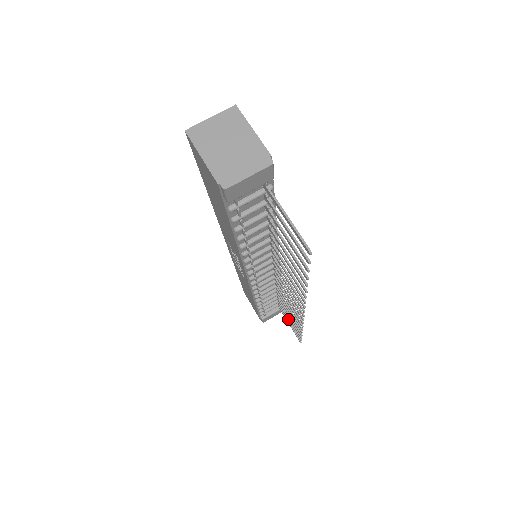
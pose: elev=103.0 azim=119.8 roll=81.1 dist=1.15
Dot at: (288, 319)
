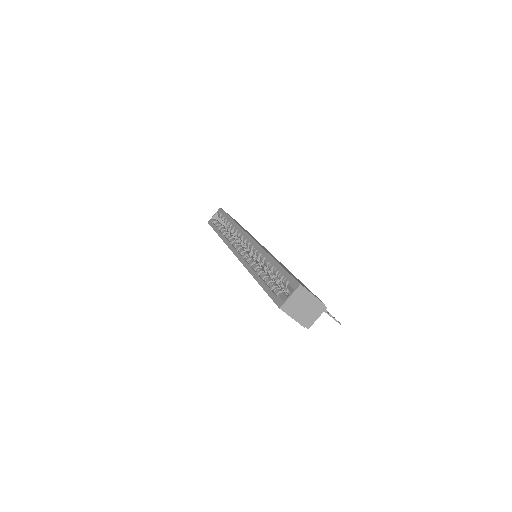
Dot at: occluded
